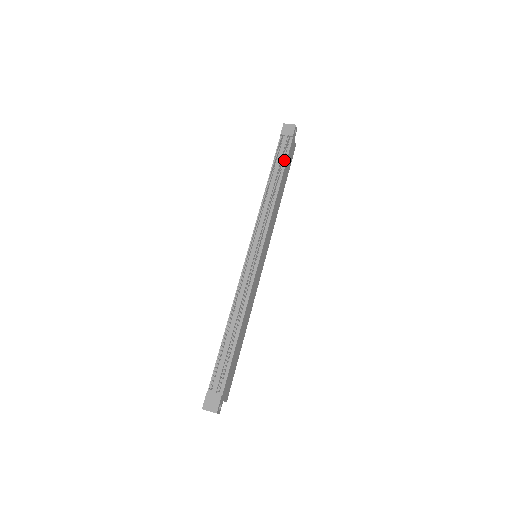
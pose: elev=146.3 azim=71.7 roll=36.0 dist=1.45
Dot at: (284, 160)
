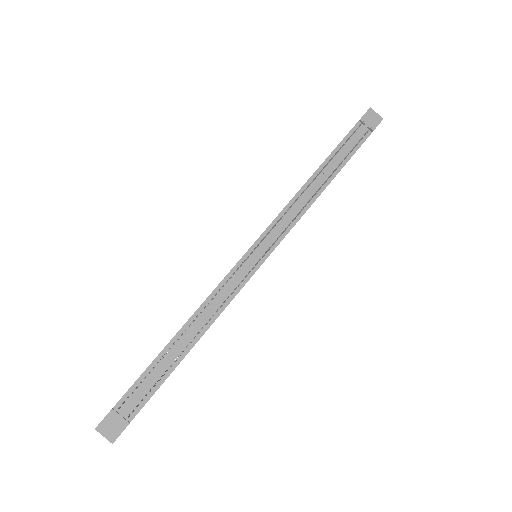
Dot at: (349, 155)
